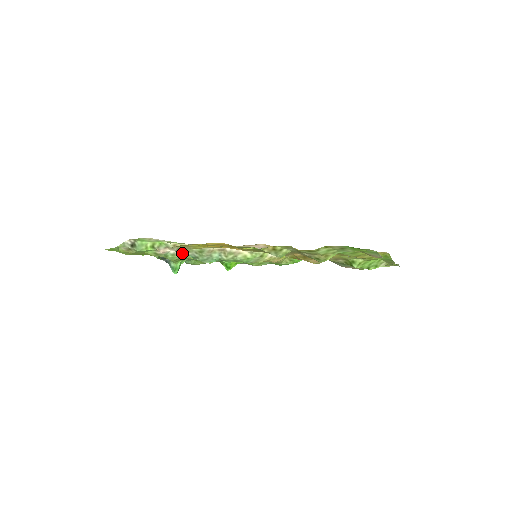
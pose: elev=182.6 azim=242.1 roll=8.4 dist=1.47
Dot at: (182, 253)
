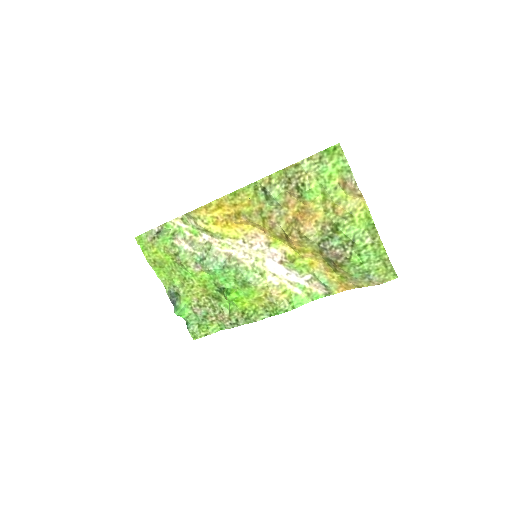
Dot at: (193, 252)
